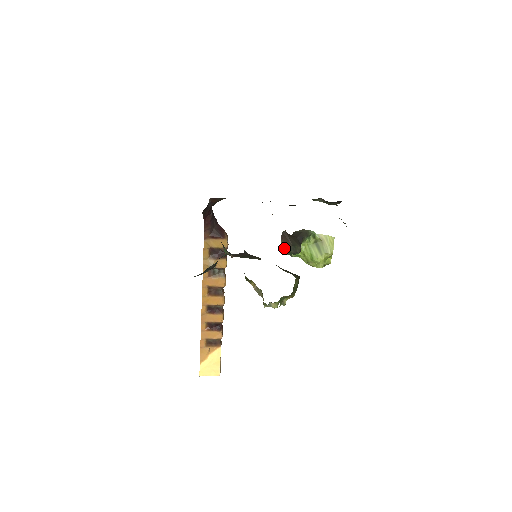
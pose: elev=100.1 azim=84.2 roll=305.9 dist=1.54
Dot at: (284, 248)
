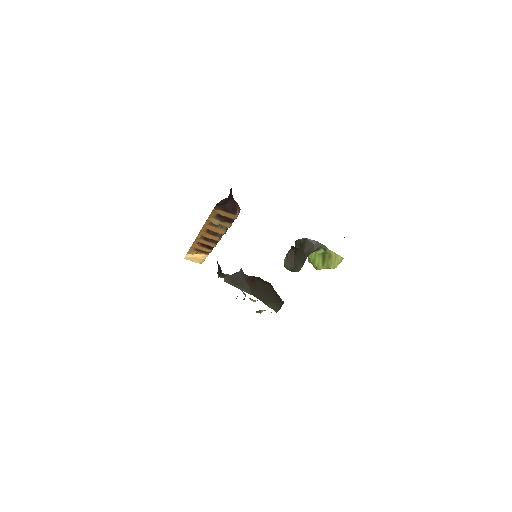
Dot at: (284, 266)
